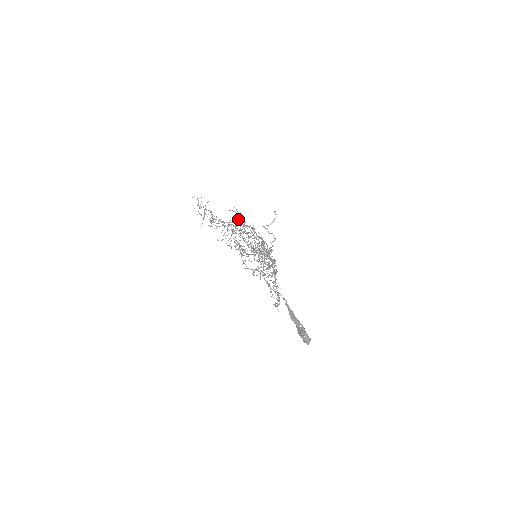
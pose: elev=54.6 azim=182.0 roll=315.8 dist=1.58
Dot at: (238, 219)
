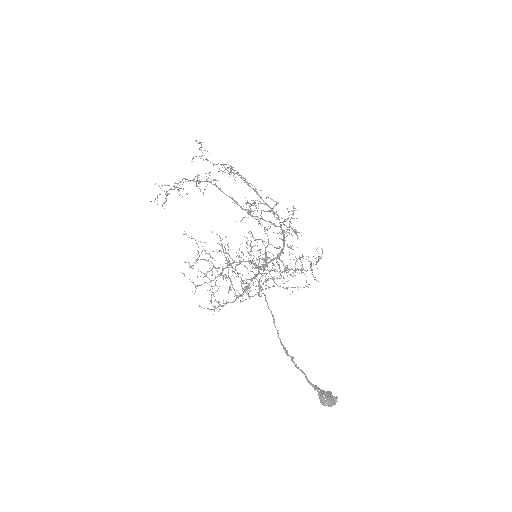
Dot at: (196, 286)
